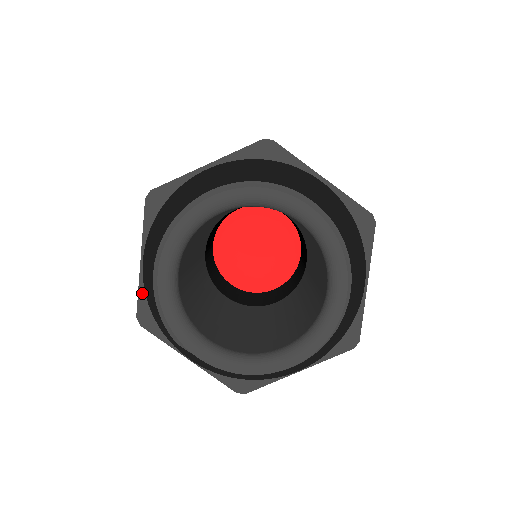
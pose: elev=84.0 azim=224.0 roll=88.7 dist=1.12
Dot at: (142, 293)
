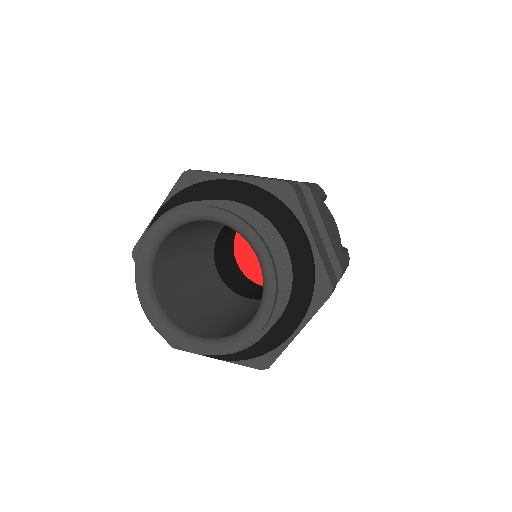
Dot at: occluded
